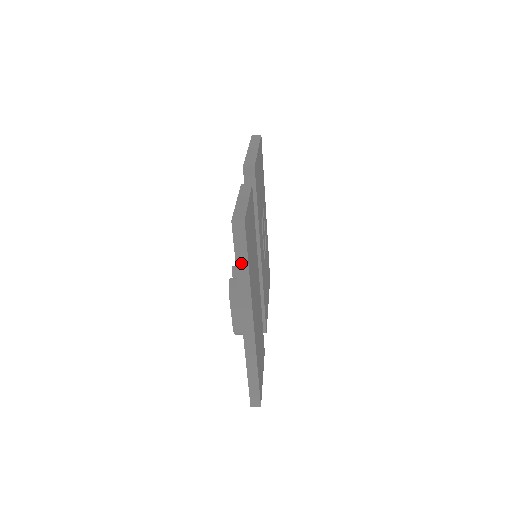
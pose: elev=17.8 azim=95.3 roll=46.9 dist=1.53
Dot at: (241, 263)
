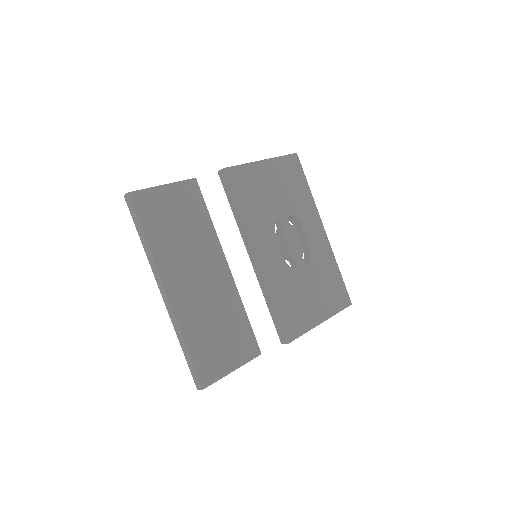
Dot at: (140, 231)
